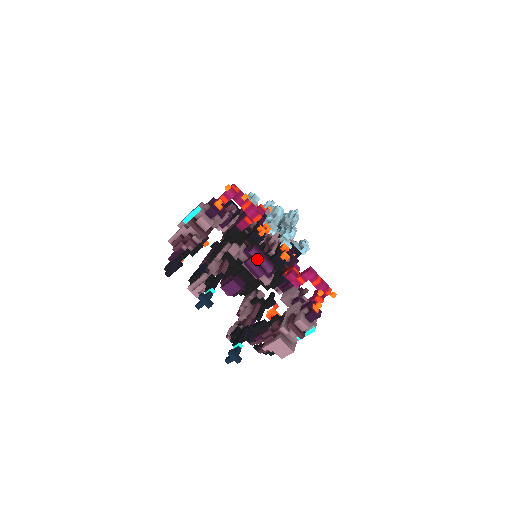
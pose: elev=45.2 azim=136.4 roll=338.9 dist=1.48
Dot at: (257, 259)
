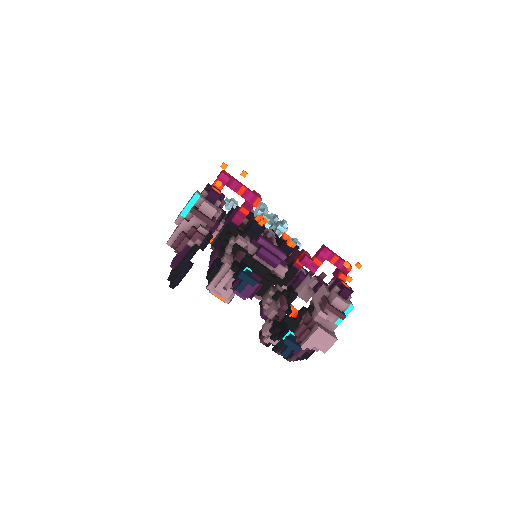
Dot at: (268, 247)
